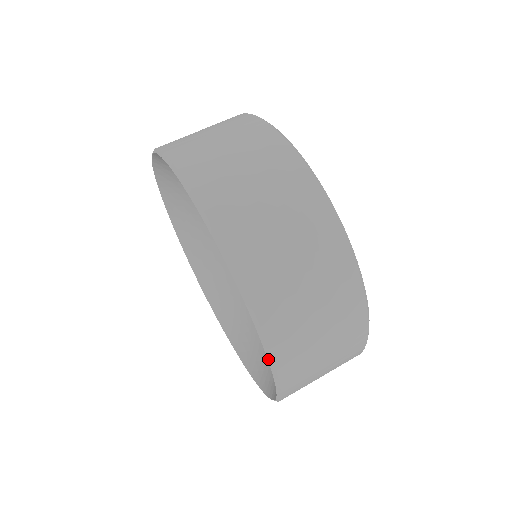
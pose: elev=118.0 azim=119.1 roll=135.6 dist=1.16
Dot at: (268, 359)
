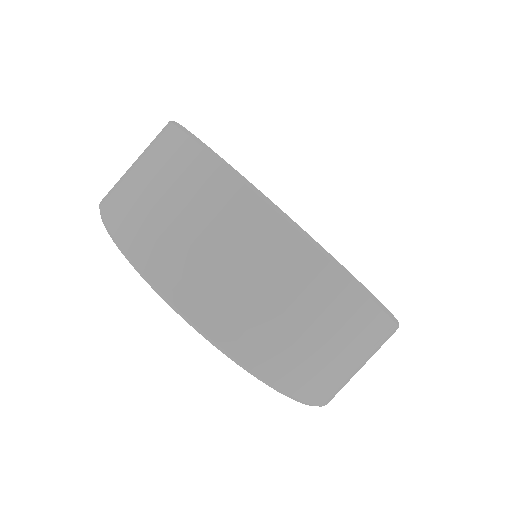
Dot at: occluded
